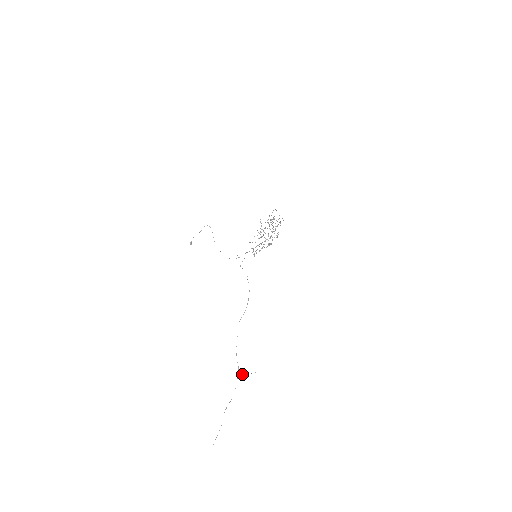
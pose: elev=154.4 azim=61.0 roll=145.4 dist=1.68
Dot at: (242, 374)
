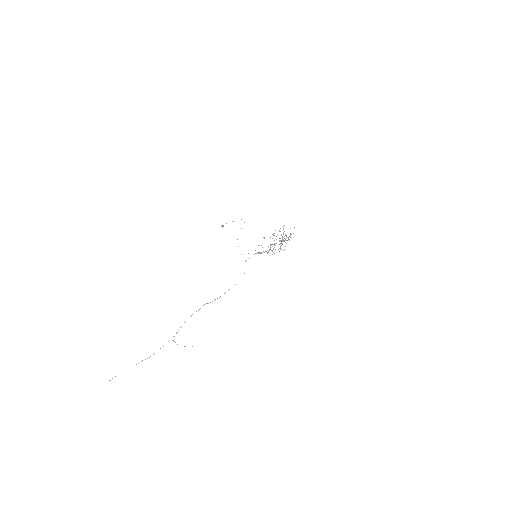
Dot at: occluded
